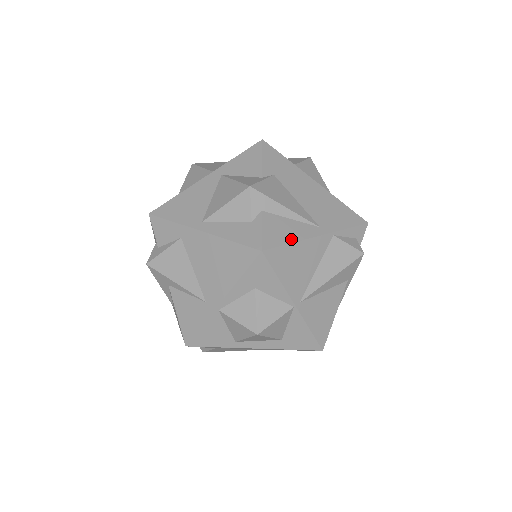
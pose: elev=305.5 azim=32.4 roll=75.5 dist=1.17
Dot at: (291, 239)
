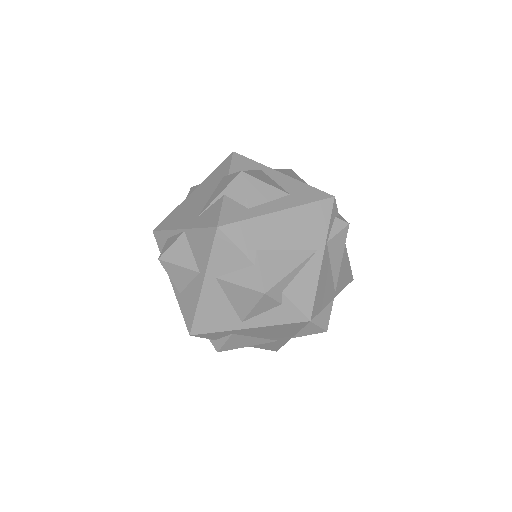
Dot at: (314, 287)
